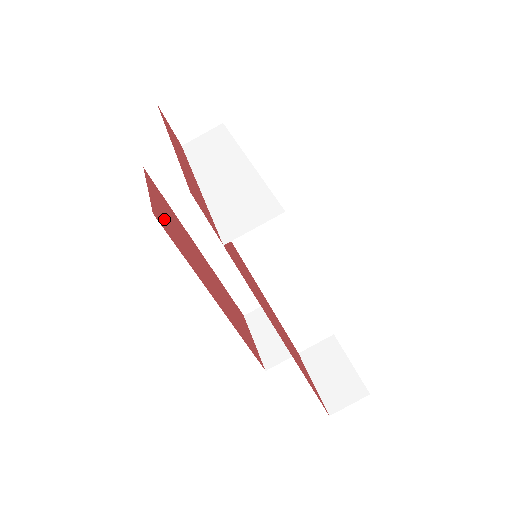
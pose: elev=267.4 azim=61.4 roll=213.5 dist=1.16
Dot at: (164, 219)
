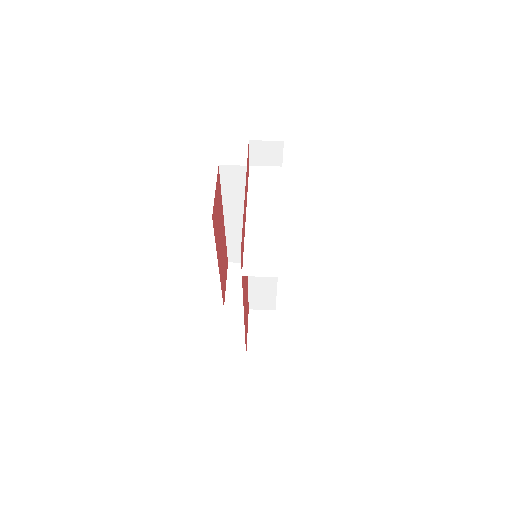
Dot at: (215, 213)
